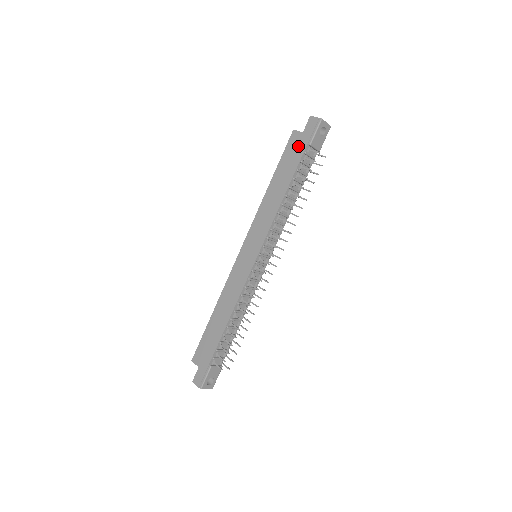
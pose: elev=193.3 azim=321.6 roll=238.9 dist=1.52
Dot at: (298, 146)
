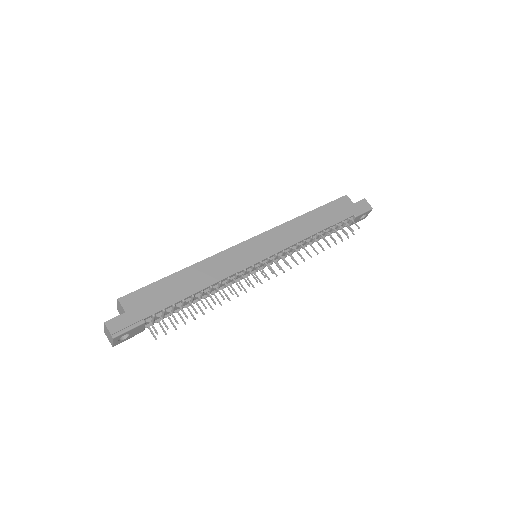
Dot at: (346, 209)
